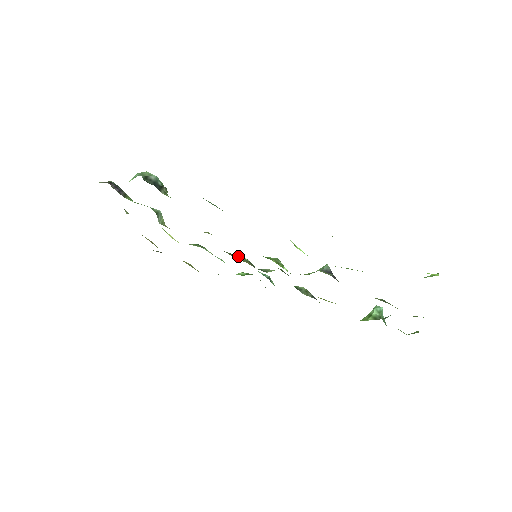
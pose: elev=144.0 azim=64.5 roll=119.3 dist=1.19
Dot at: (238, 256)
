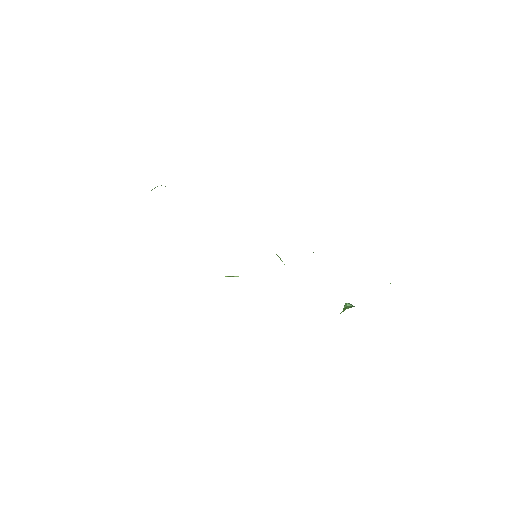
Dot at: (228, 276)
